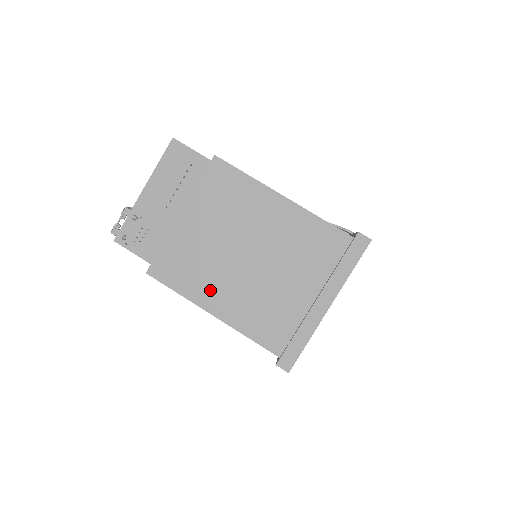
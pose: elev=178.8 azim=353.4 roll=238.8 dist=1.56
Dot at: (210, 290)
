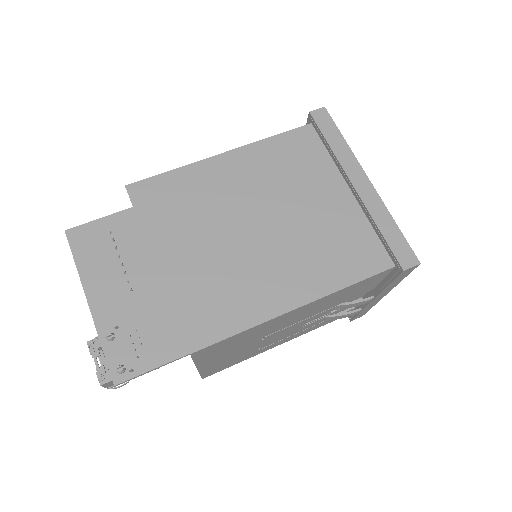
Dot at: (267, 290)
